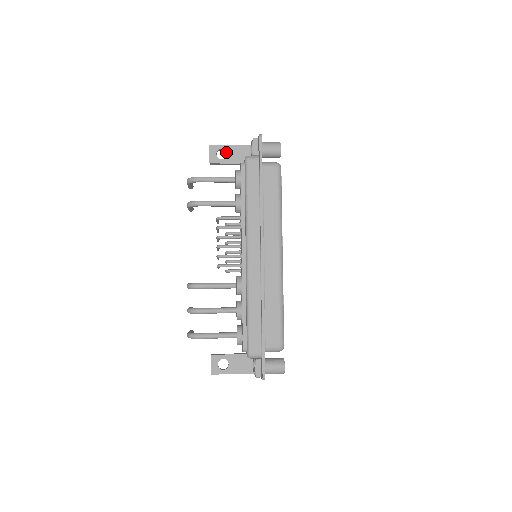
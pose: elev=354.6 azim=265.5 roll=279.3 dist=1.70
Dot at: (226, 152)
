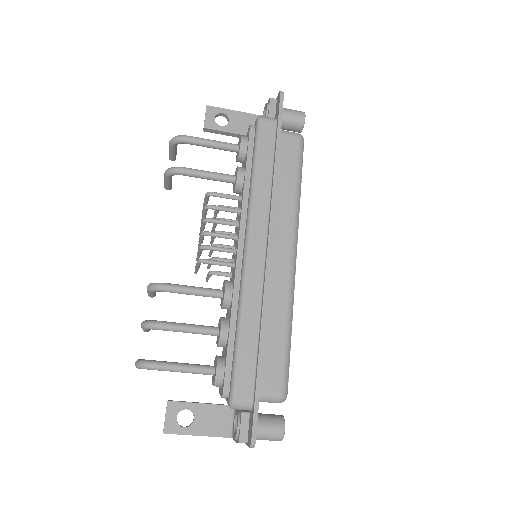
Dot at: (228, 118)
